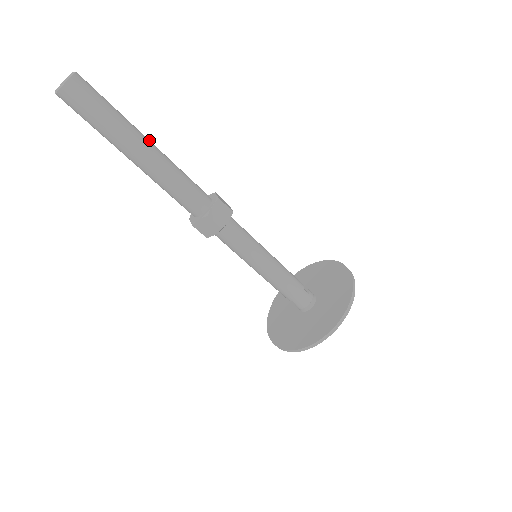
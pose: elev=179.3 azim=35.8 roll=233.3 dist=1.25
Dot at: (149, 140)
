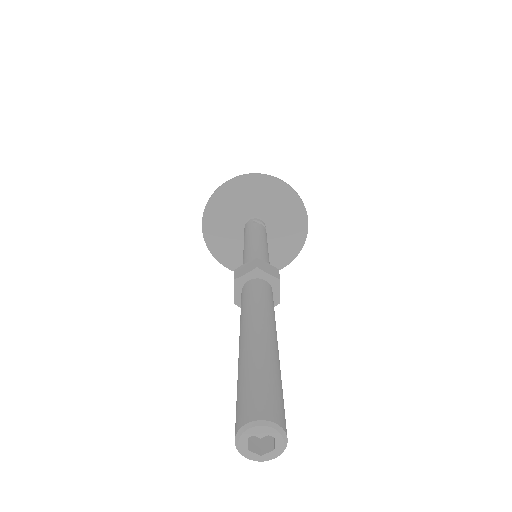
Dot at: (268, 333)
